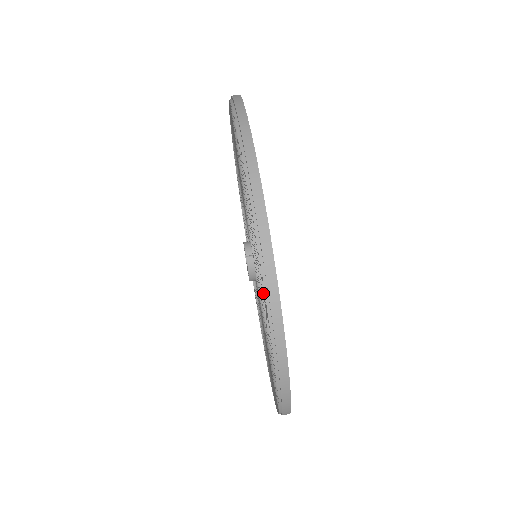
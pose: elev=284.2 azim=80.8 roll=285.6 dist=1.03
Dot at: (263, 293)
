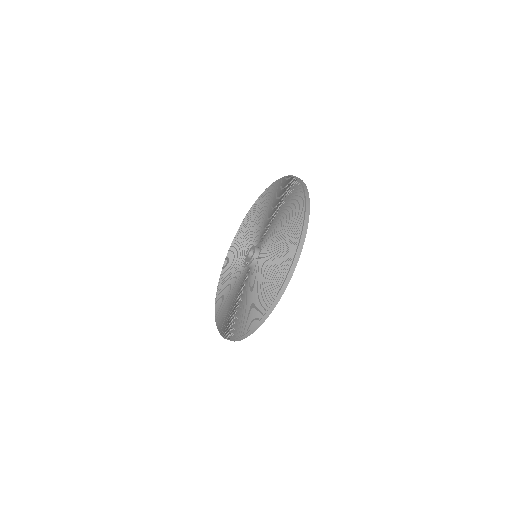
Dot at: (265, 299)
